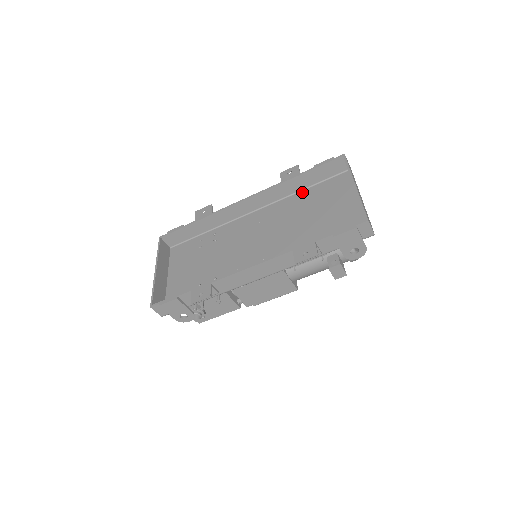
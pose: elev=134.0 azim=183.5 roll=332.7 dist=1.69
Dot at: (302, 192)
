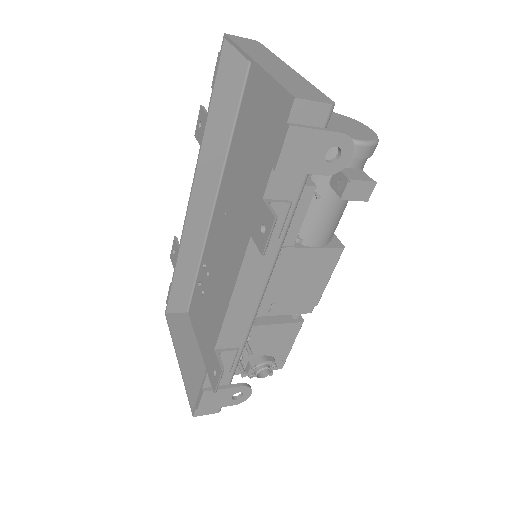
Dot at: (235, 132)
